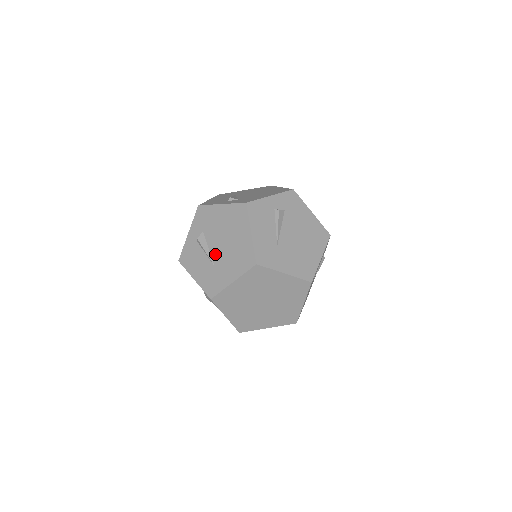
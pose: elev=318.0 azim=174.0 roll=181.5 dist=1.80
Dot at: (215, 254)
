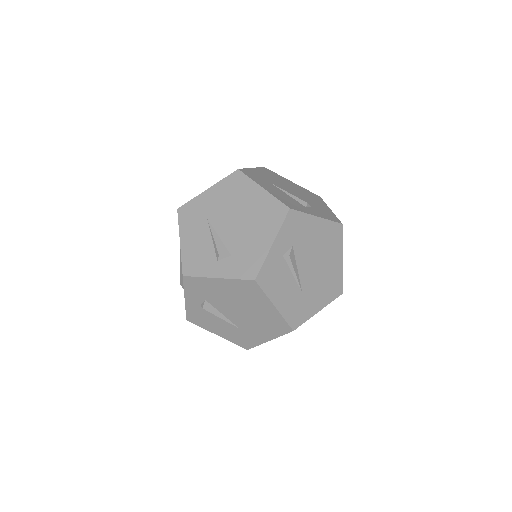
Dot at: (234, 320)
